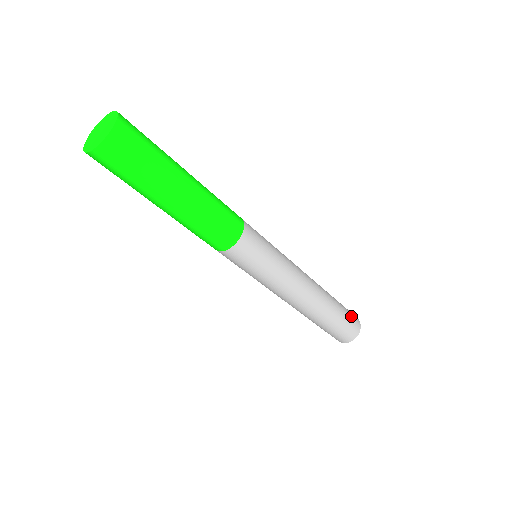
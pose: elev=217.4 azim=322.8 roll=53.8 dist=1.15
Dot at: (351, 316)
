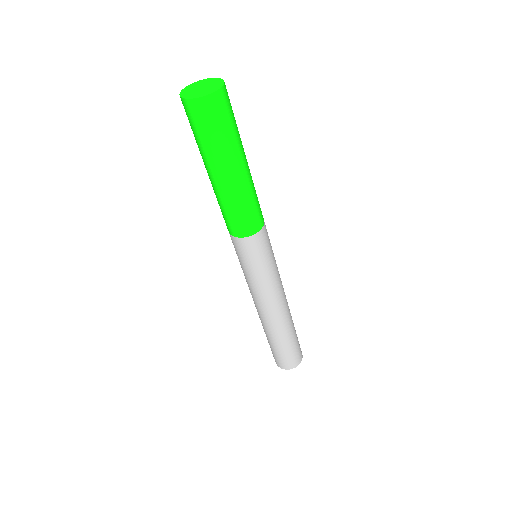
Dot at: (298, 351)
